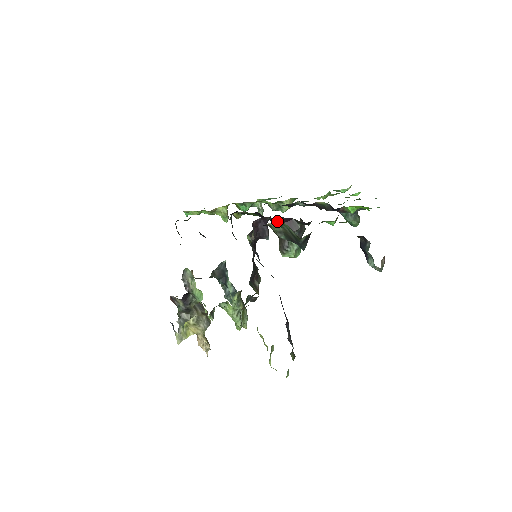
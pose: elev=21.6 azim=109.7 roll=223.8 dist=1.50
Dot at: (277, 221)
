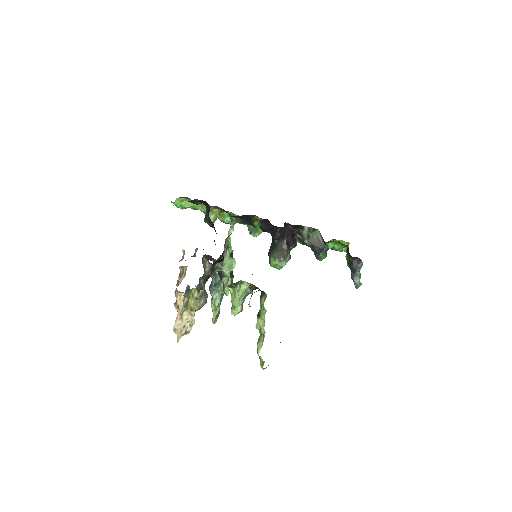
Dot at: (289, 232)
